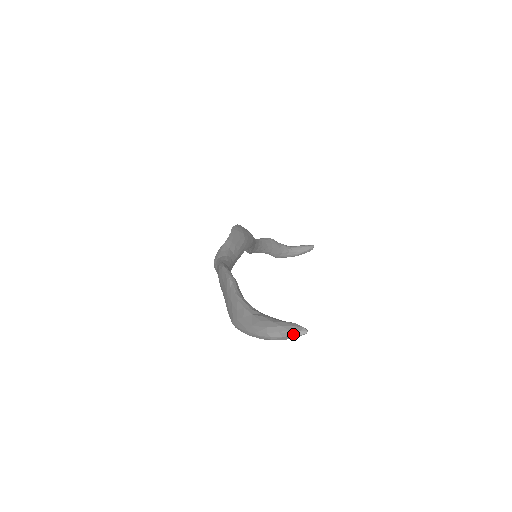
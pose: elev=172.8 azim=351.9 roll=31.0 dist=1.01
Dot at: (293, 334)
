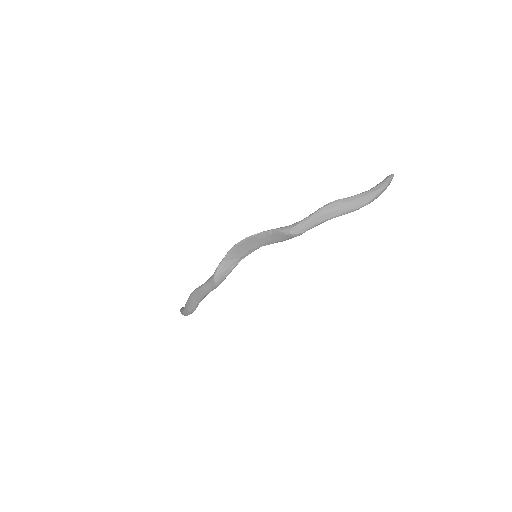
Dot at: occluded
